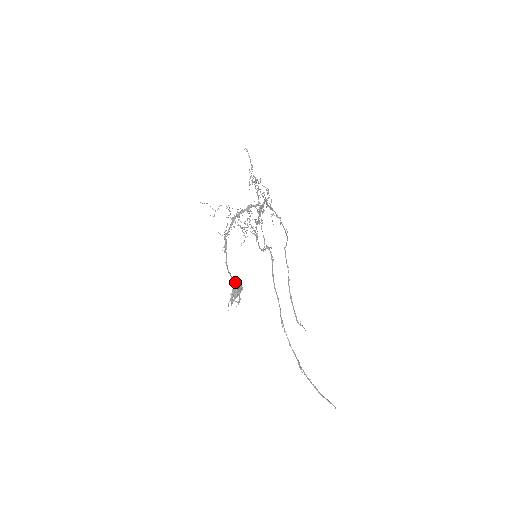
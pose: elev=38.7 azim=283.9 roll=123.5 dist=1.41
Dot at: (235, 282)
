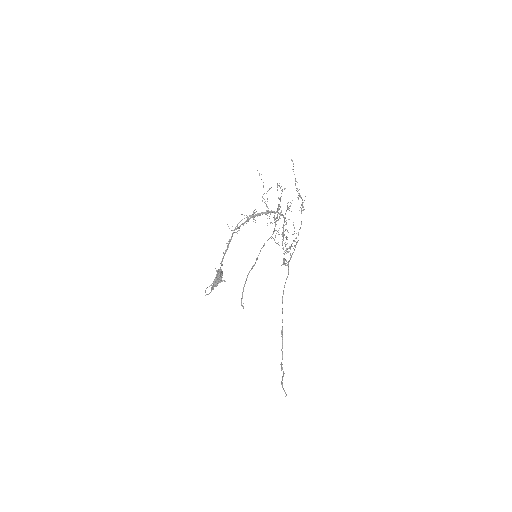
Dot at: (220, 271)
